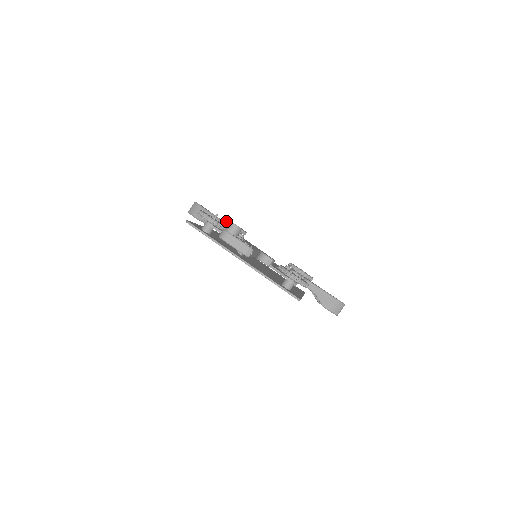
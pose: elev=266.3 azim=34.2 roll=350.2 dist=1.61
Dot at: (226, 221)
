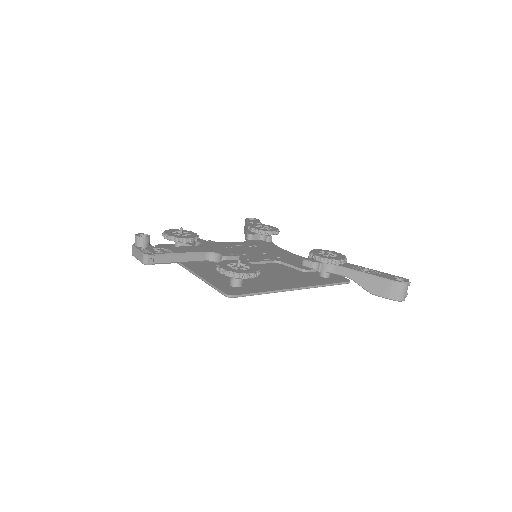
Dot at: occluded
